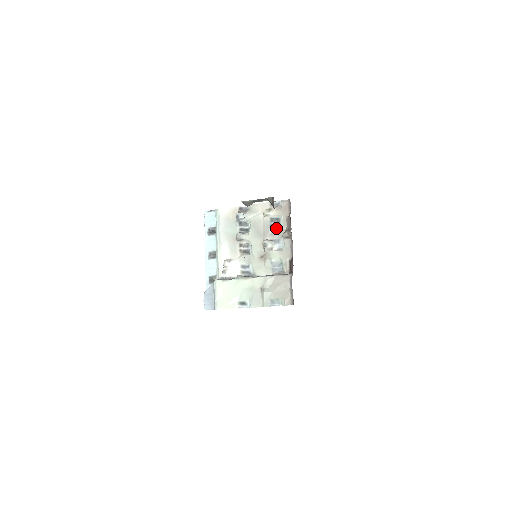
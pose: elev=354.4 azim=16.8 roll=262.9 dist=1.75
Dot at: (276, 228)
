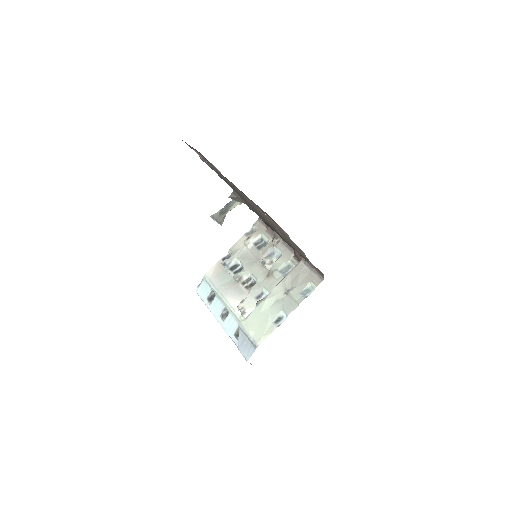
Dot at: (264, 246)
